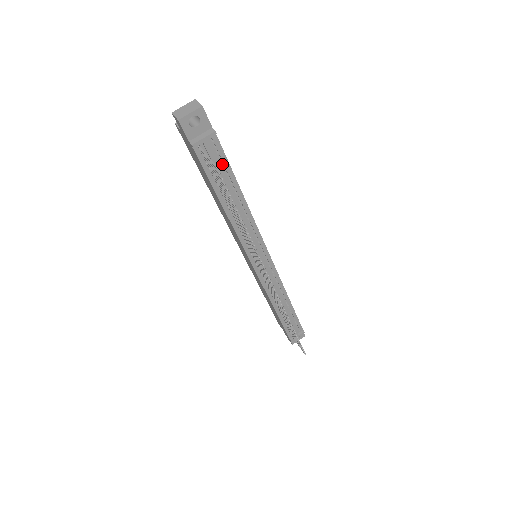
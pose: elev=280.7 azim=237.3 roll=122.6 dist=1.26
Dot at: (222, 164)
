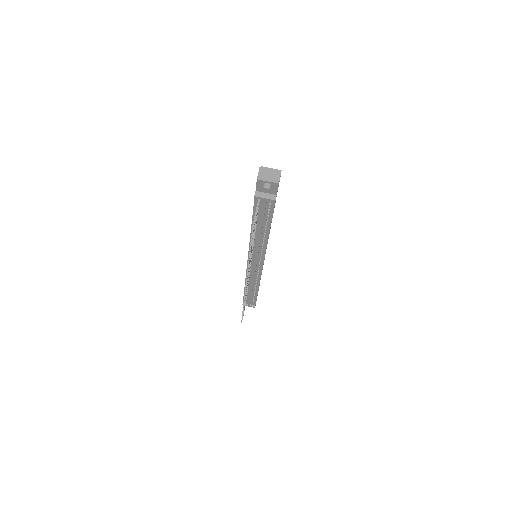
Dot at: (268, 213)
